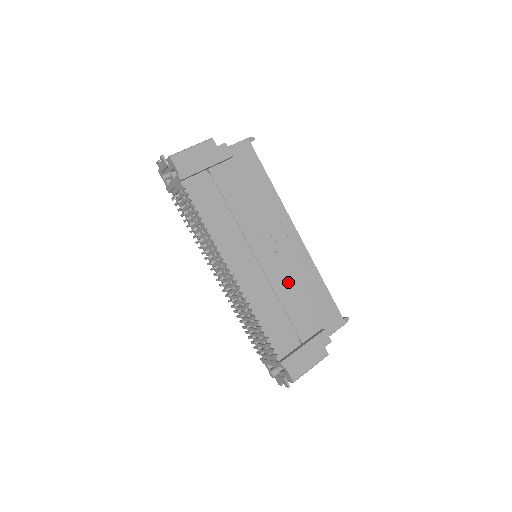
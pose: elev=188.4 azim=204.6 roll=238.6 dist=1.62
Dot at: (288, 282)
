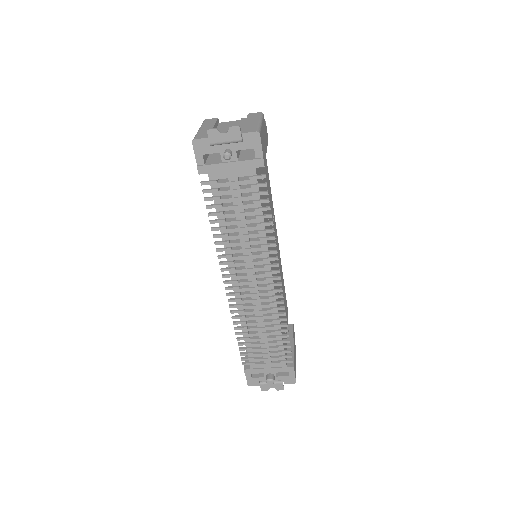
Dot at: occluded
